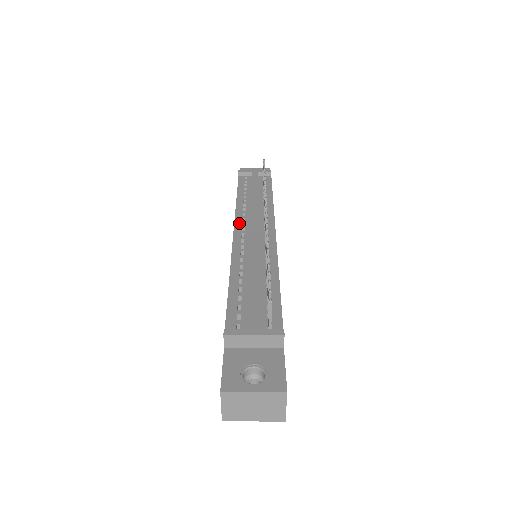
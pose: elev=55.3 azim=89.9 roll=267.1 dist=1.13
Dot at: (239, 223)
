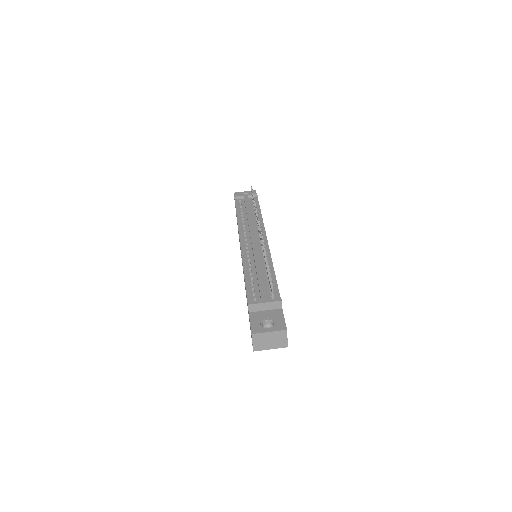
Dot at: (242, 236)
